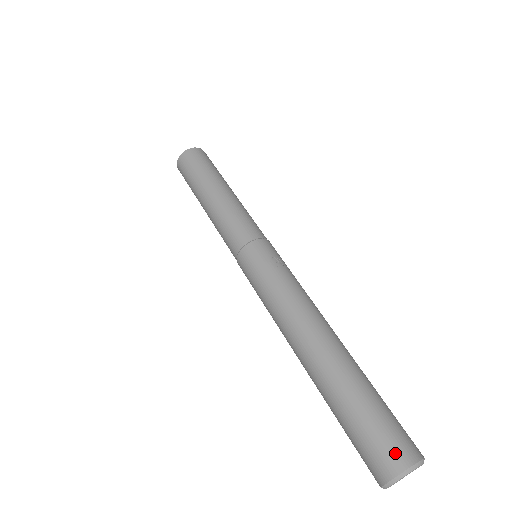
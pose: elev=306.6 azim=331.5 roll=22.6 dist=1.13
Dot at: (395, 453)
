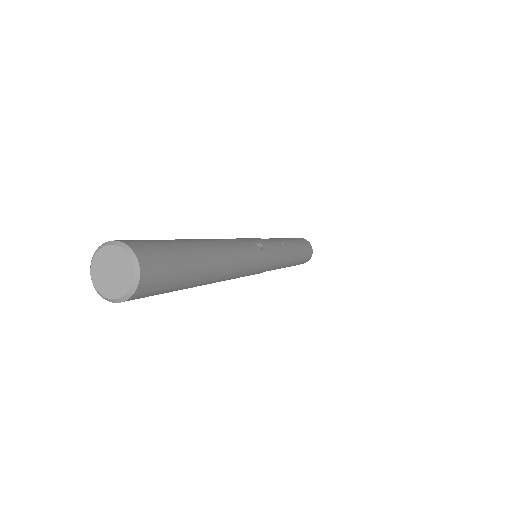
Dot at: (136, 242)
